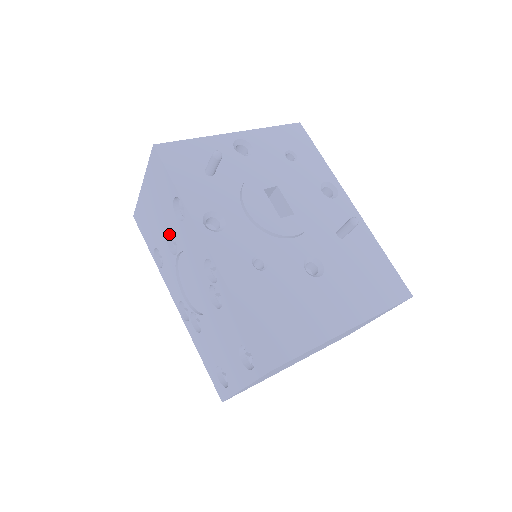
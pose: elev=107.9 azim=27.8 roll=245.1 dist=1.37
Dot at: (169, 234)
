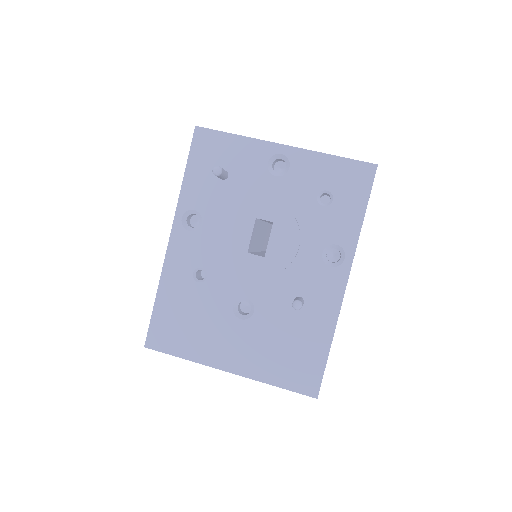
Dot at: occluded
